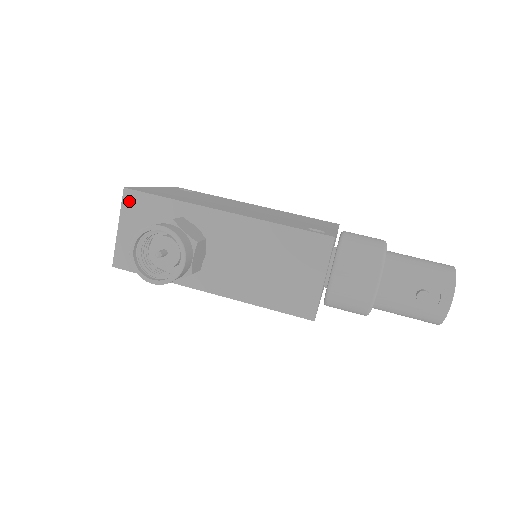
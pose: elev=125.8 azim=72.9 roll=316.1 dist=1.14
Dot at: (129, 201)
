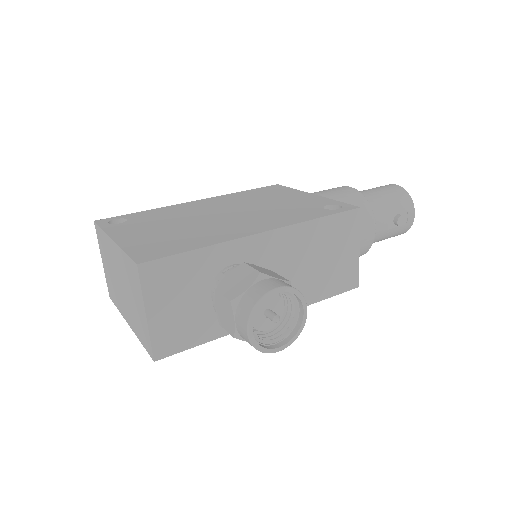
Dot at: (150, 277)
